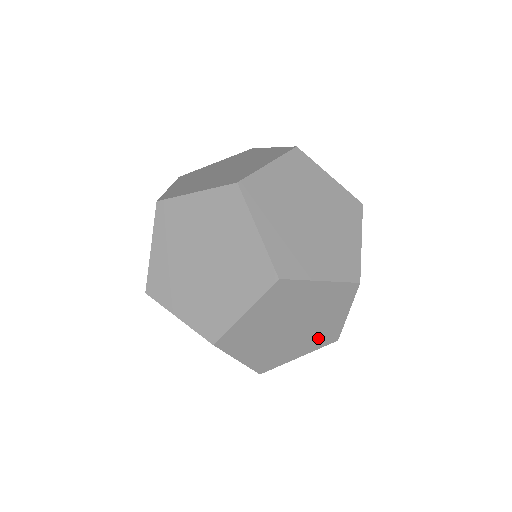
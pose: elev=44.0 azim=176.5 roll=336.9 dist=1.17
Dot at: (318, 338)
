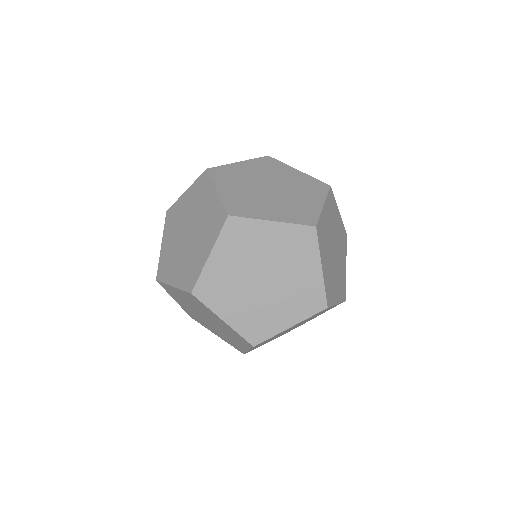
Dot at: (292, 329)
